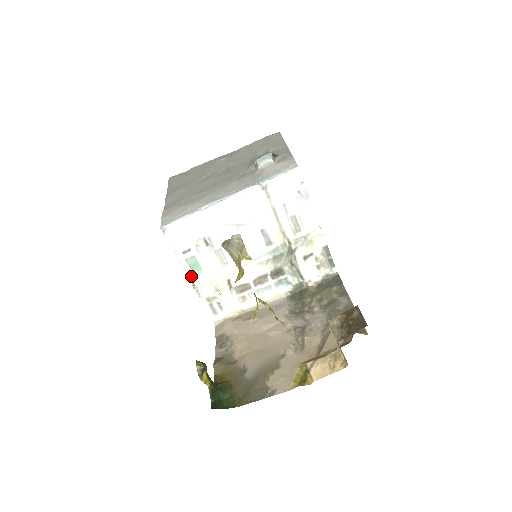
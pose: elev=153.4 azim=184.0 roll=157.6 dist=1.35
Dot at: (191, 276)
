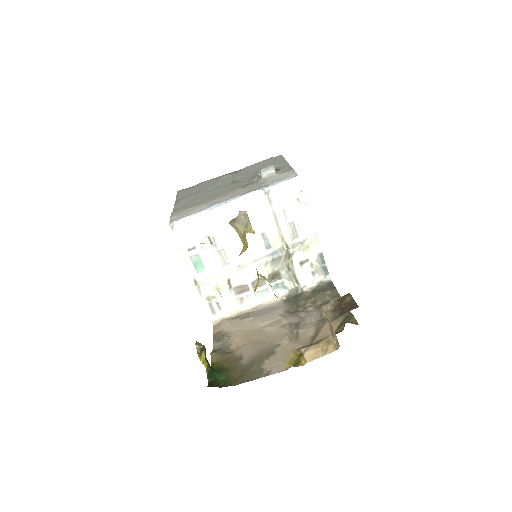
Dot at: (194, 273)
